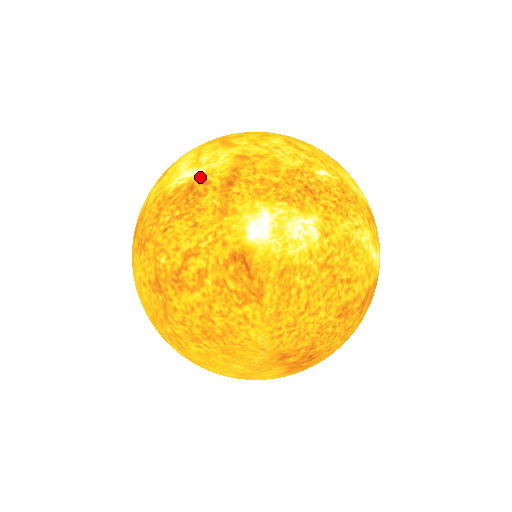
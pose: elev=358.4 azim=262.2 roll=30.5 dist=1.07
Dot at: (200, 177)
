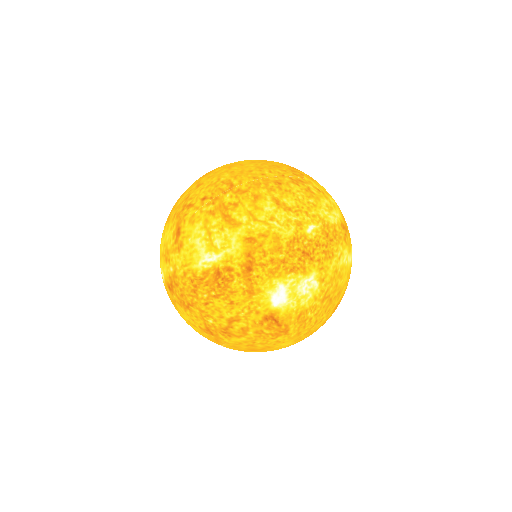
Dot at: (222, 264)
